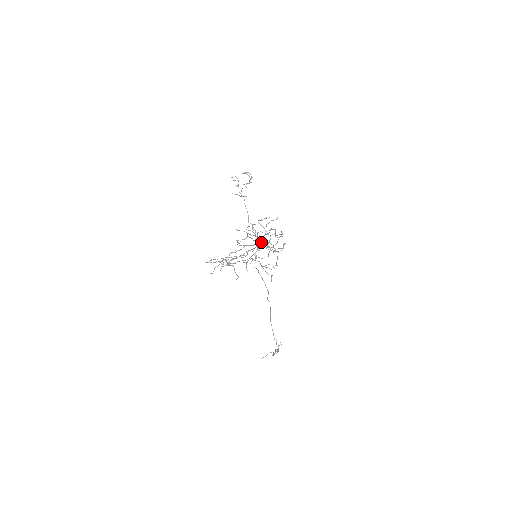
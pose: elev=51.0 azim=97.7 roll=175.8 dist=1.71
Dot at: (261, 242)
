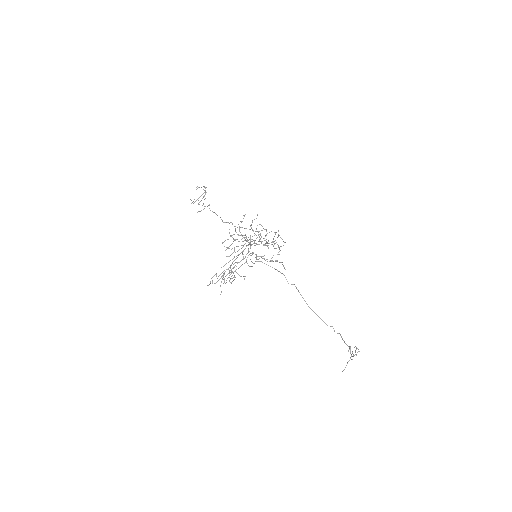
Dot at: occluded
